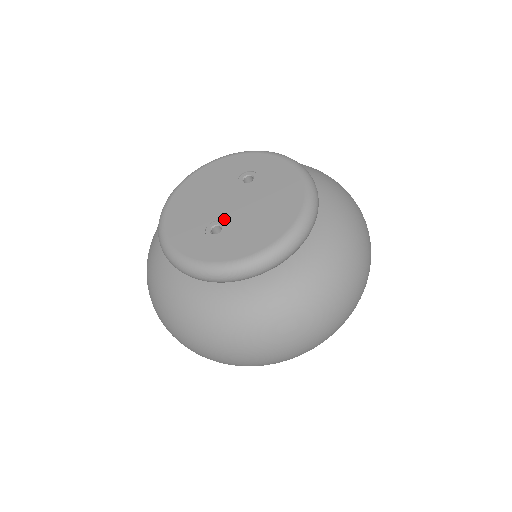
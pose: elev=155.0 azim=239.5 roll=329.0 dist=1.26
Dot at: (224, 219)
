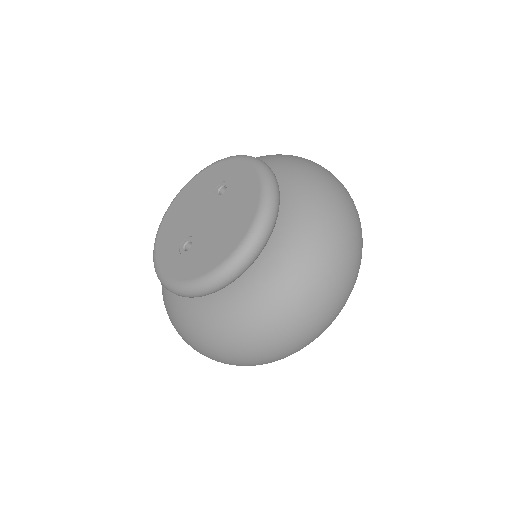
Dot at: (194, 235)
